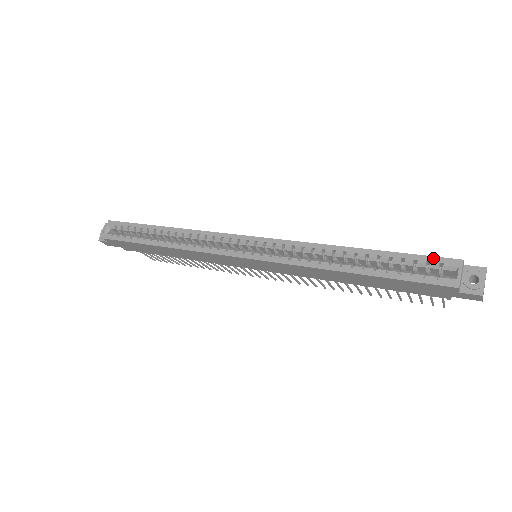
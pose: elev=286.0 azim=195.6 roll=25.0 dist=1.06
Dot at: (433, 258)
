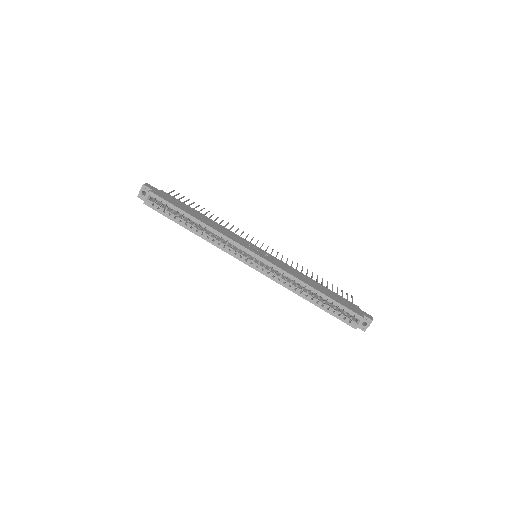
Dot at: (352, 312)
